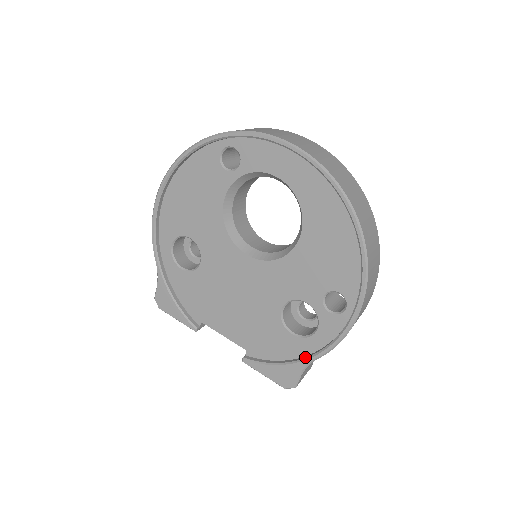
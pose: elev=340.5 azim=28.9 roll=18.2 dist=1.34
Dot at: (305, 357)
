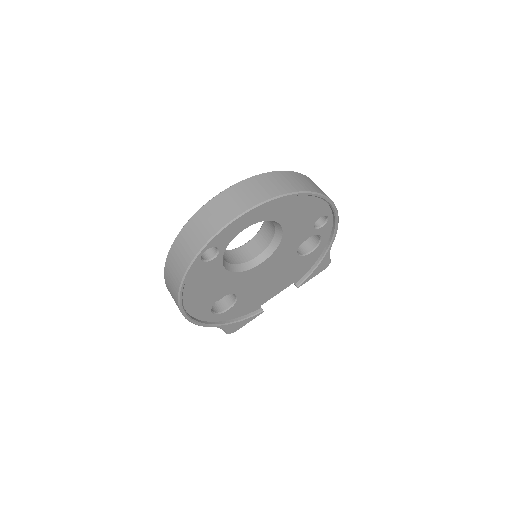
Dot at: (326, 251)
